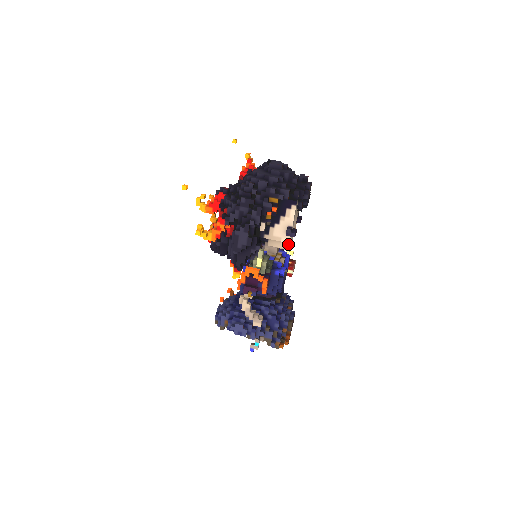
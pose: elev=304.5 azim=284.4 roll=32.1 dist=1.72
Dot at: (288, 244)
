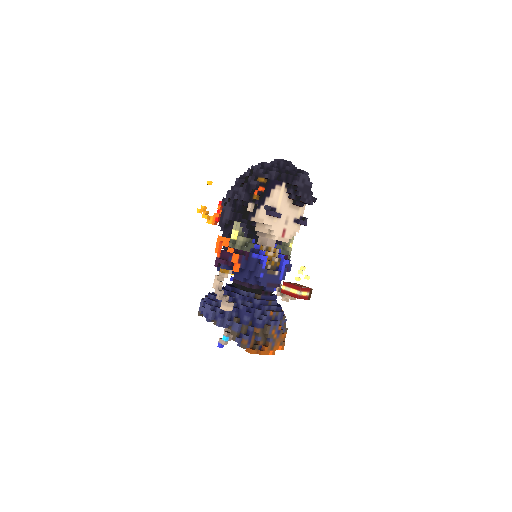
Dot at: (270, 228)
